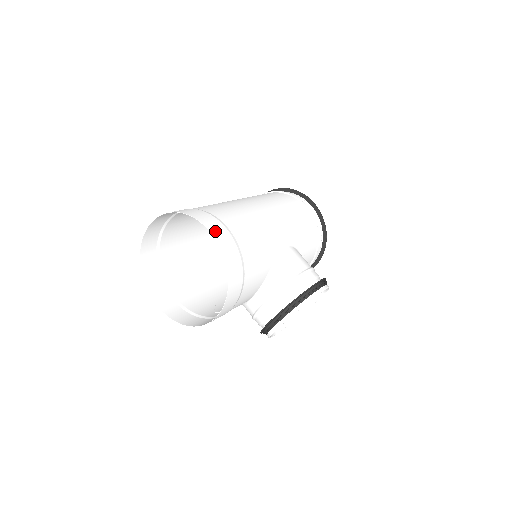
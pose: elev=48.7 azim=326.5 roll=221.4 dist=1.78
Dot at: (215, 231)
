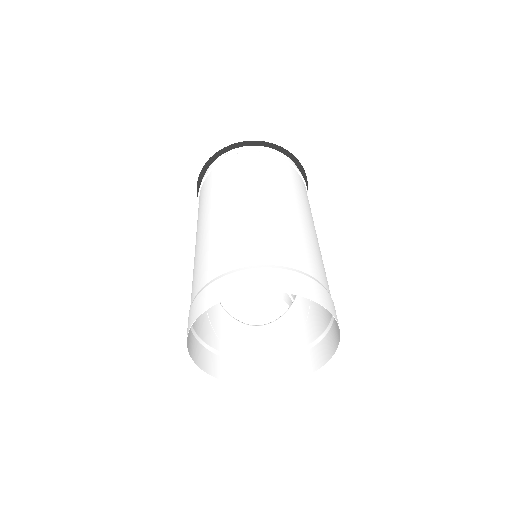
Dot at: (338, 336)
